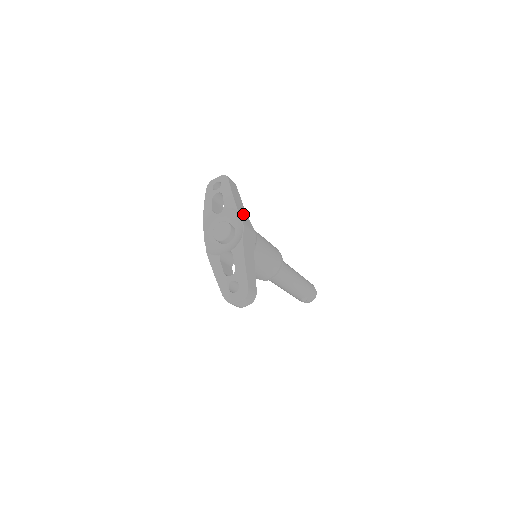
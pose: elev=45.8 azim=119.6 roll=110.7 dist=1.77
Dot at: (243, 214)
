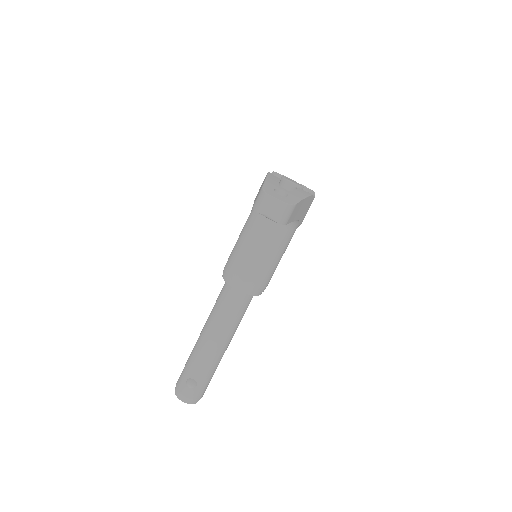
Dot at: occluded
